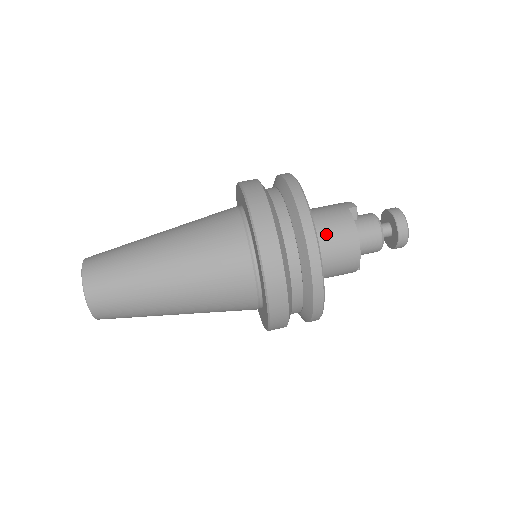
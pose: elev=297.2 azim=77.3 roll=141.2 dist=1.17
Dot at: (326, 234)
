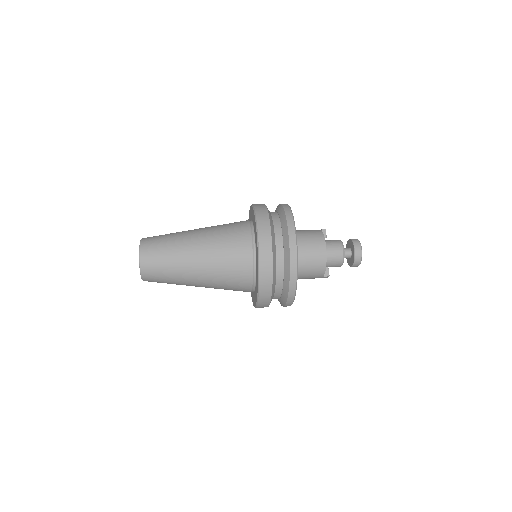
Dot at: (303, 236)
